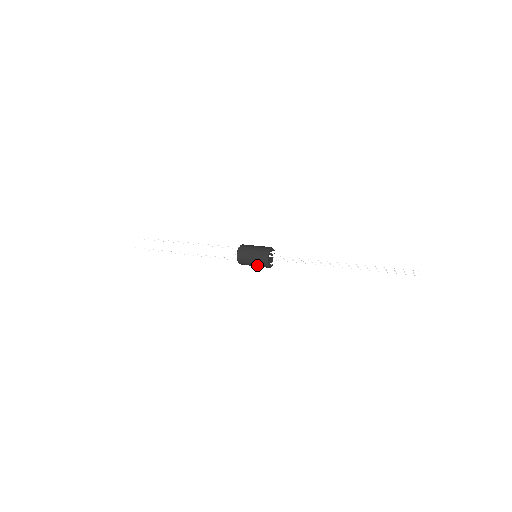
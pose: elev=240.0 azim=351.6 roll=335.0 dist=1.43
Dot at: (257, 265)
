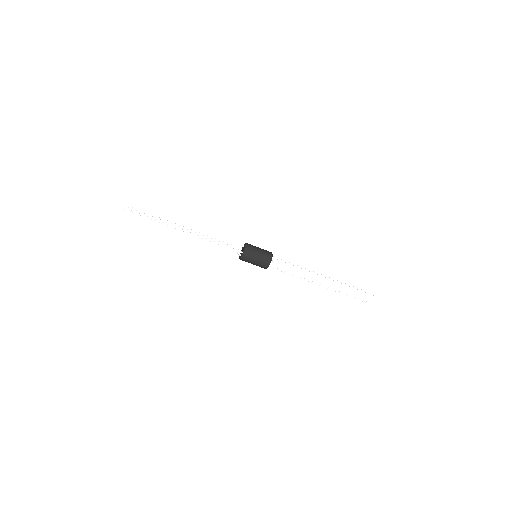
Dot at: (261, 258)
